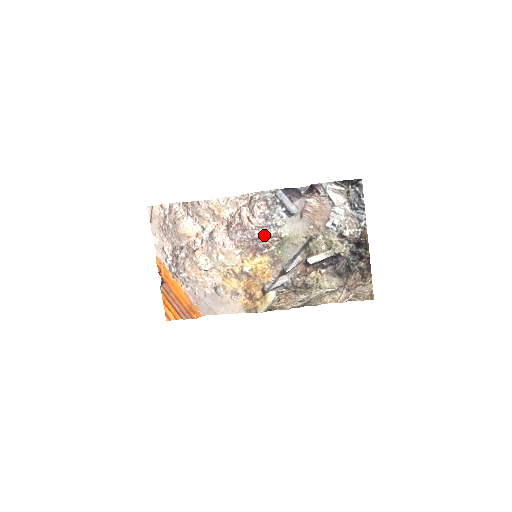
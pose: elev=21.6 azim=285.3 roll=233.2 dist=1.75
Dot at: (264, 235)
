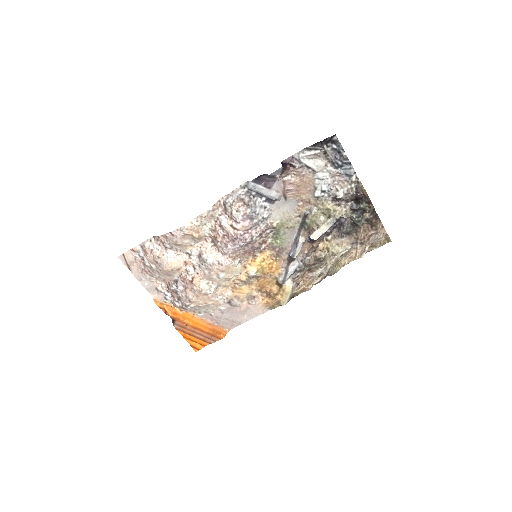
Dot at: (256, 234)
